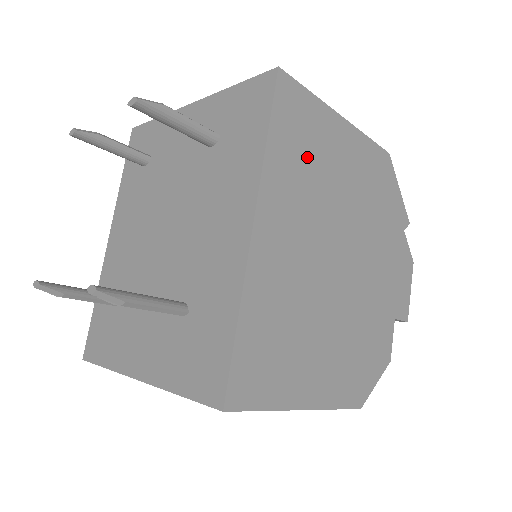
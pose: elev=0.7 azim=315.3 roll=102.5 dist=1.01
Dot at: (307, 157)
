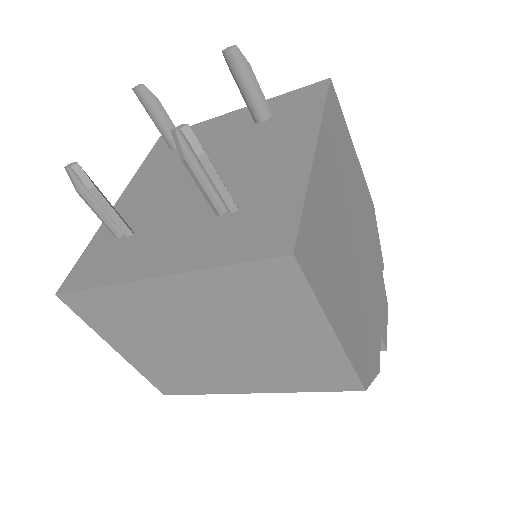
Dot at: (340, 145)
